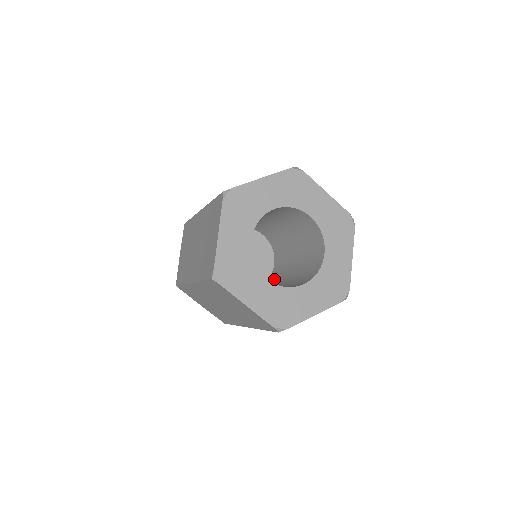
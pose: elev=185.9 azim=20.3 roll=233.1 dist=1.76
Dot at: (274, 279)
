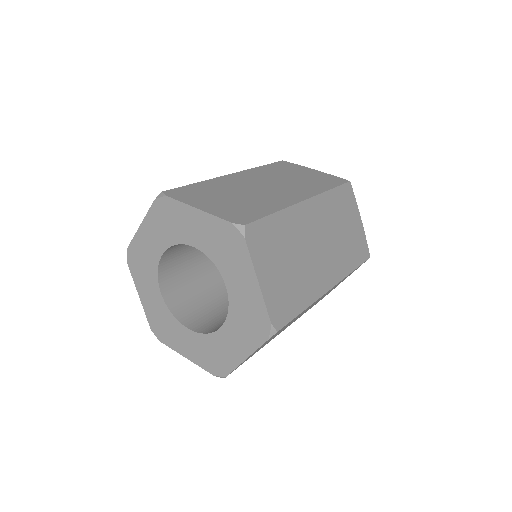
Dot at: occluded
